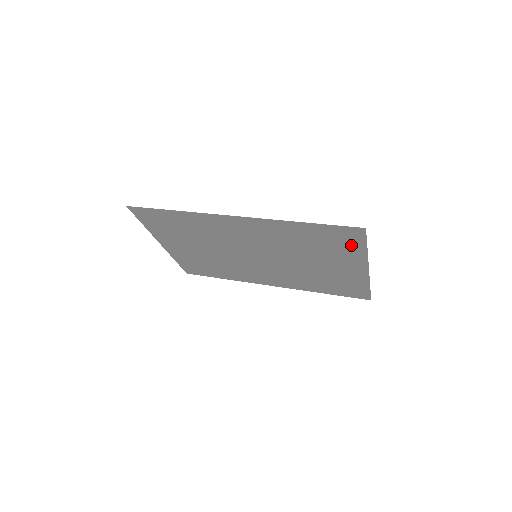
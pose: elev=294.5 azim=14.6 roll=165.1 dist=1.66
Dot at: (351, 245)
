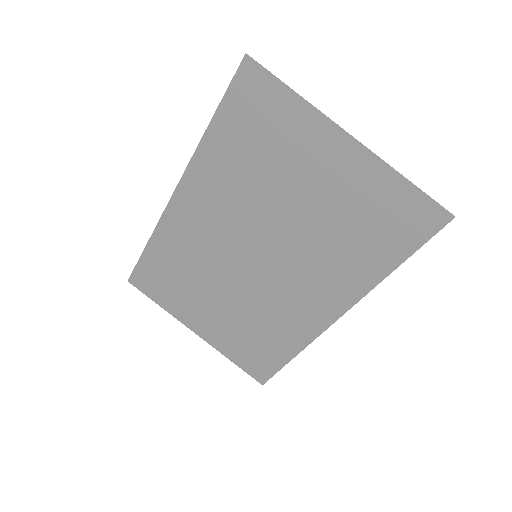
Dot at: (277, 107)
